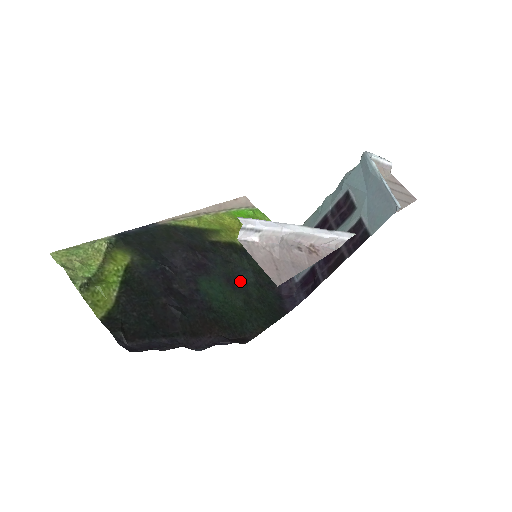
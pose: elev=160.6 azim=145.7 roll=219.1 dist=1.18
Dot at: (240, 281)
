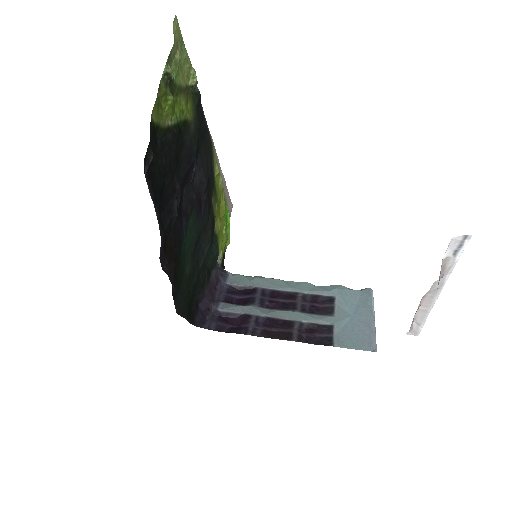
Dot at: (198, 255)
